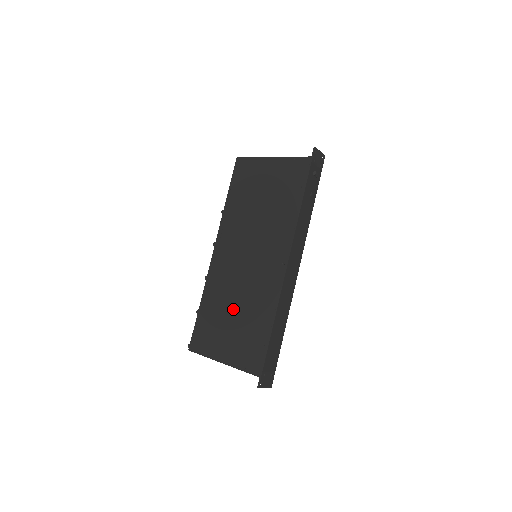
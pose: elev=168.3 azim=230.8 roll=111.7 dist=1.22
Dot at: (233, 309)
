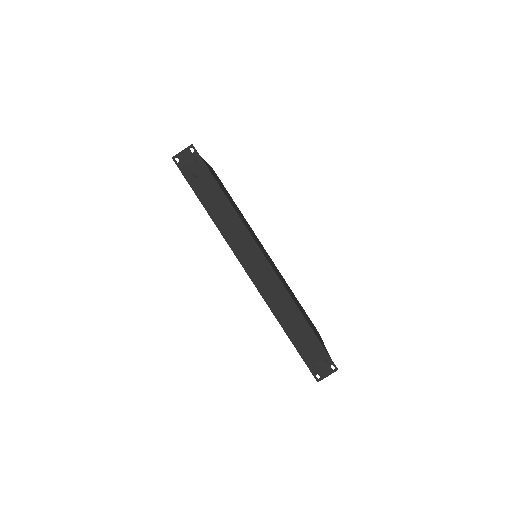
Dot at: occluded
